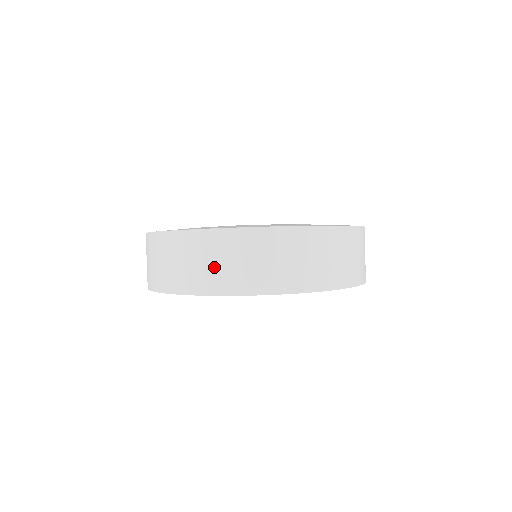
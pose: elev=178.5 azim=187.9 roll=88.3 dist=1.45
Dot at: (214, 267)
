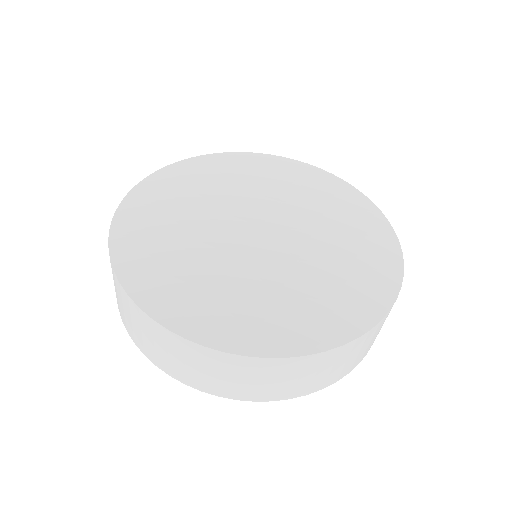
Dot at: (357, 356)
